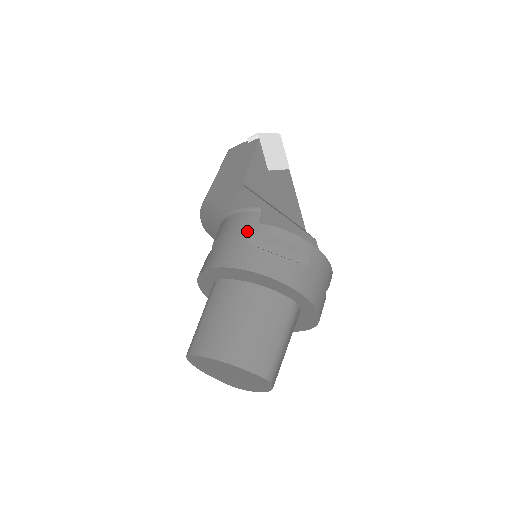
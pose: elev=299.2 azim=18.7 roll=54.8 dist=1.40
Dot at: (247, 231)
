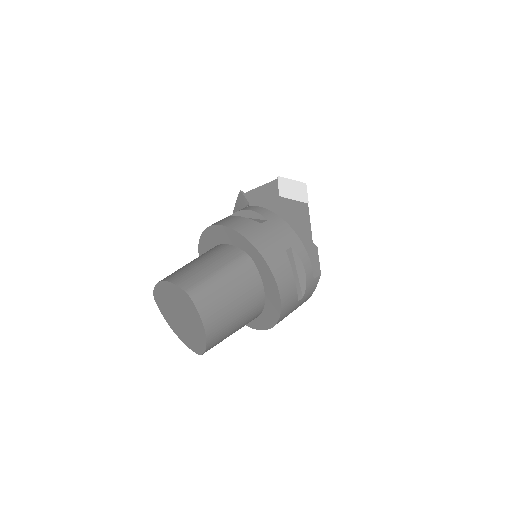
Dot at: occluded
